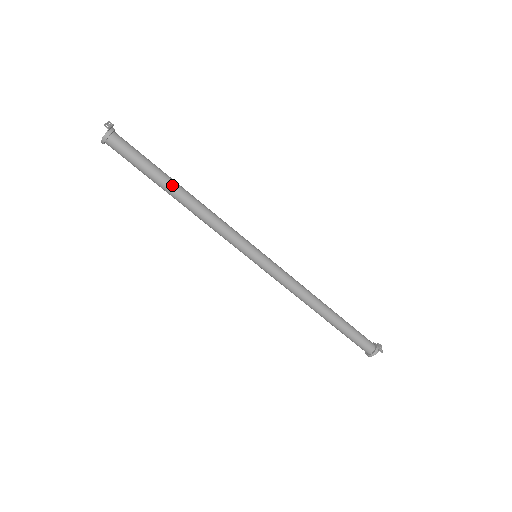
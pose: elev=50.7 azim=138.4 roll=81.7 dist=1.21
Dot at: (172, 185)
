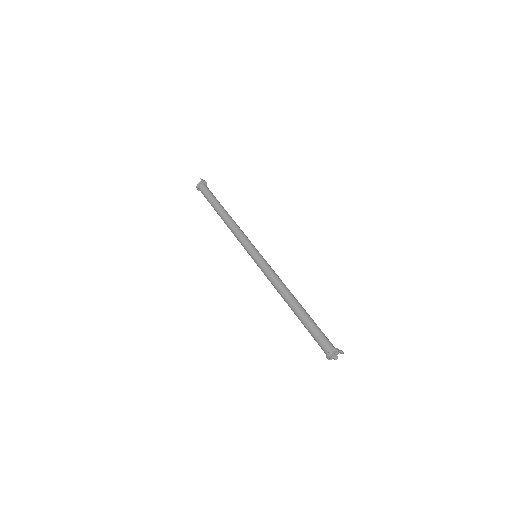
Dot at: (221, 208)
